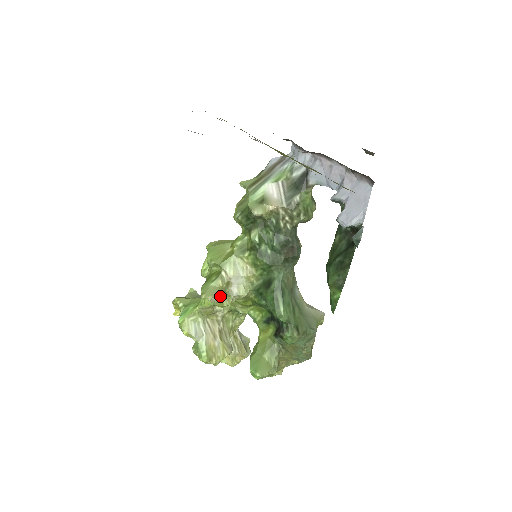
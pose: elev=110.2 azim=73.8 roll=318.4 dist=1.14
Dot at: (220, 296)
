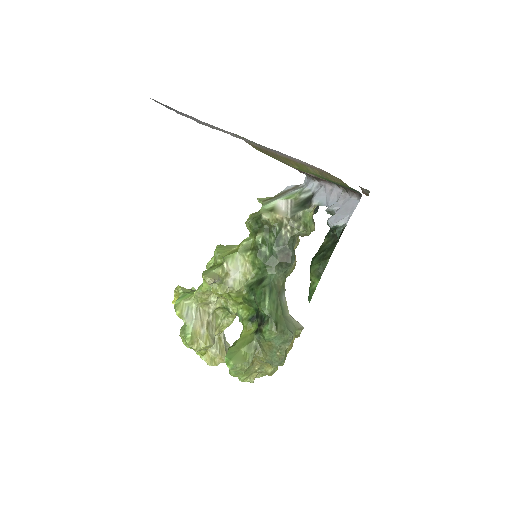
Dot at: (217, 283)
